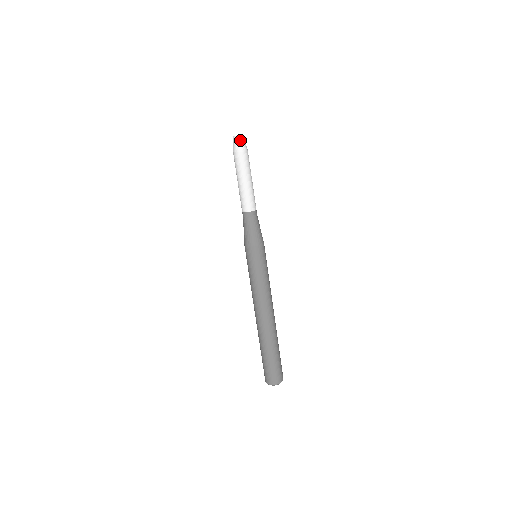
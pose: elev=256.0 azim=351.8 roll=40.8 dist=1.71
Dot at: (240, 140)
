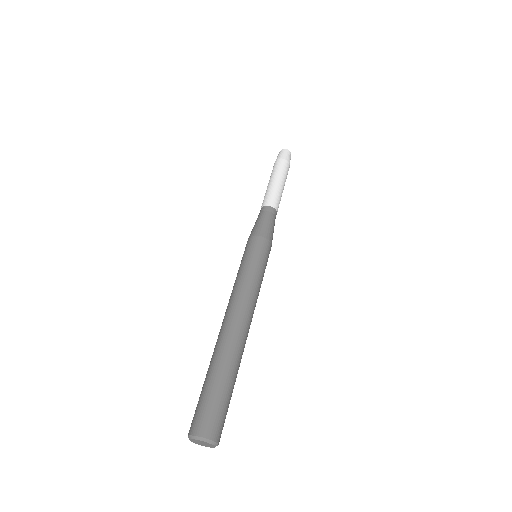
Dot at: (282, 152)
